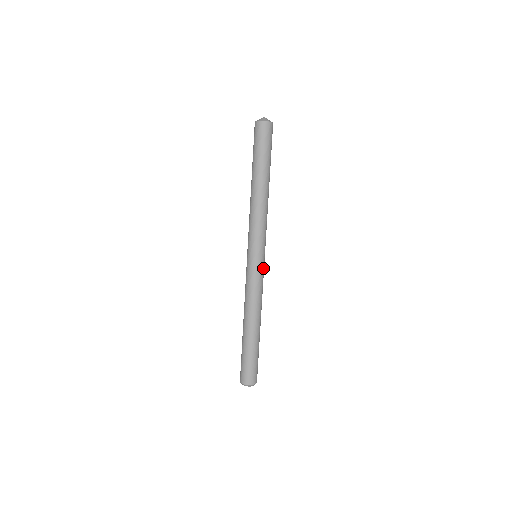
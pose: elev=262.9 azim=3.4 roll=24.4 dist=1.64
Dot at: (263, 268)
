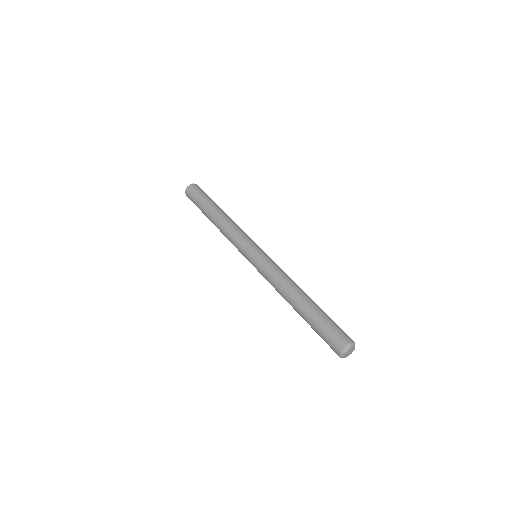
Dot at: occluded
